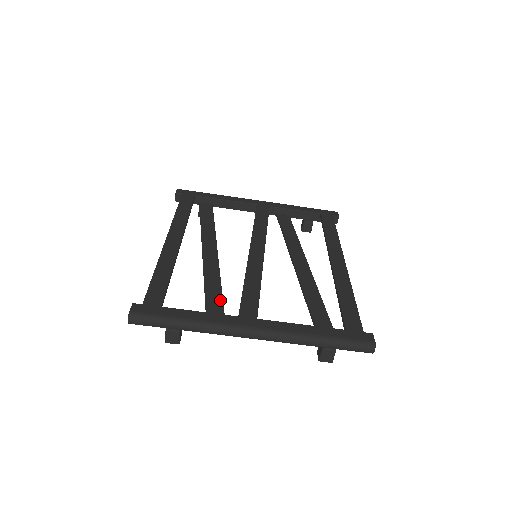
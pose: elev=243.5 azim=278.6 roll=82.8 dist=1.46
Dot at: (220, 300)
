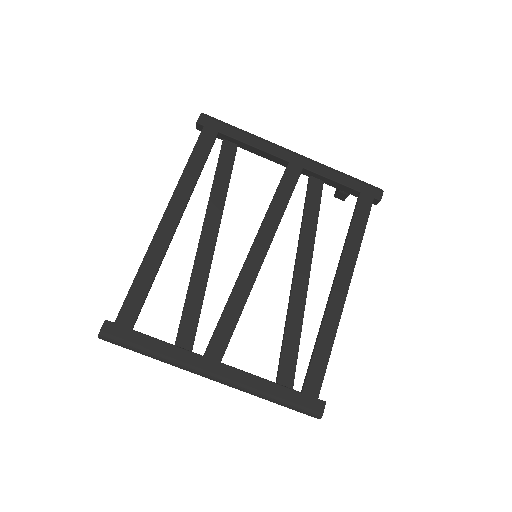
Dot at: (196, 320)
